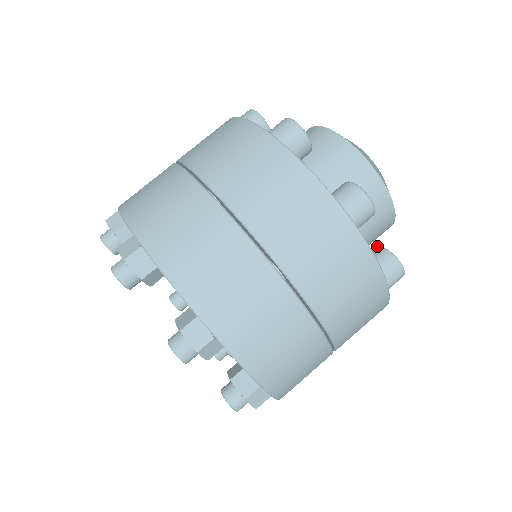
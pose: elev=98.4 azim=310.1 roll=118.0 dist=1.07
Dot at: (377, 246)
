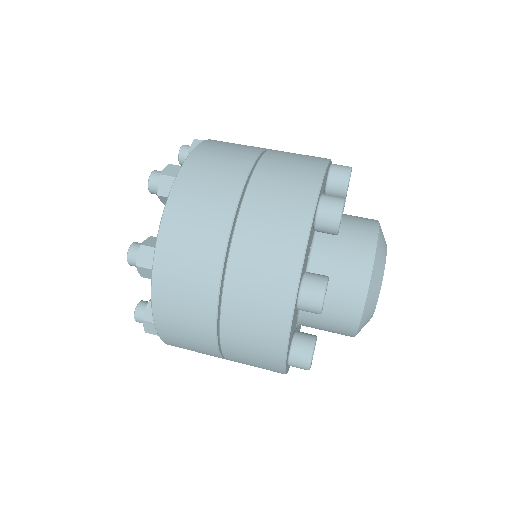
Dot at: occluded
